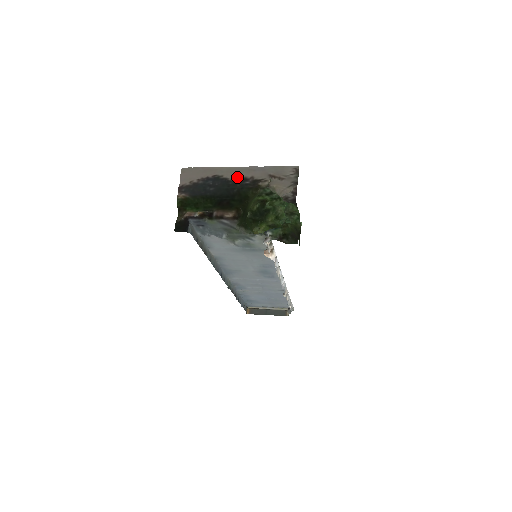
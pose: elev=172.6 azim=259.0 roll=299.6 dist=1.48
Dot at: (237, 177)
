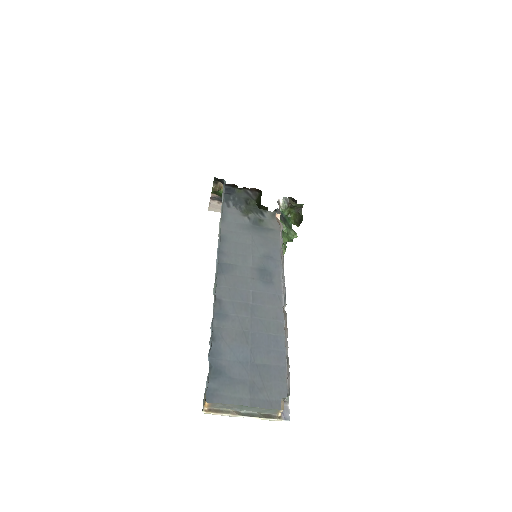
Dot at: occluded
